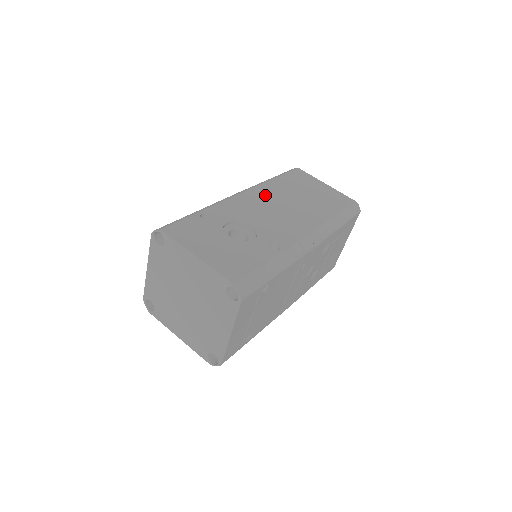
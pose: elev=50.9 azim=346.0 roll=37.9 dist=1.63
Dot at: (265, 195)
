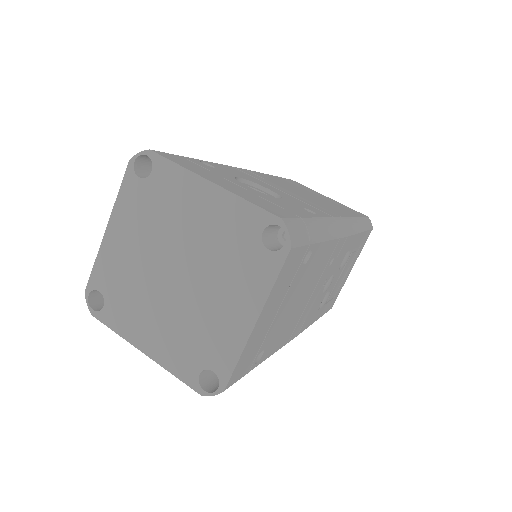
Dot at: (270, 179)
